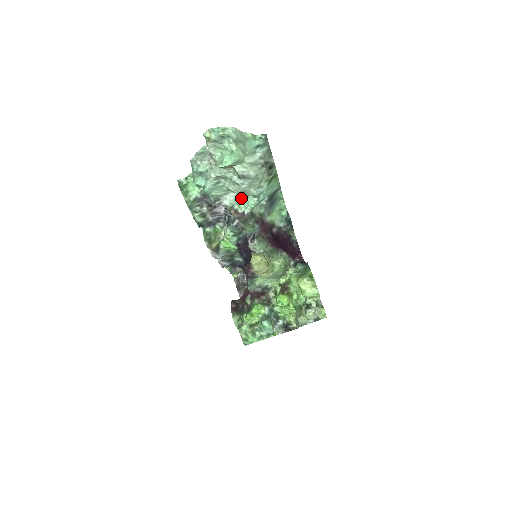
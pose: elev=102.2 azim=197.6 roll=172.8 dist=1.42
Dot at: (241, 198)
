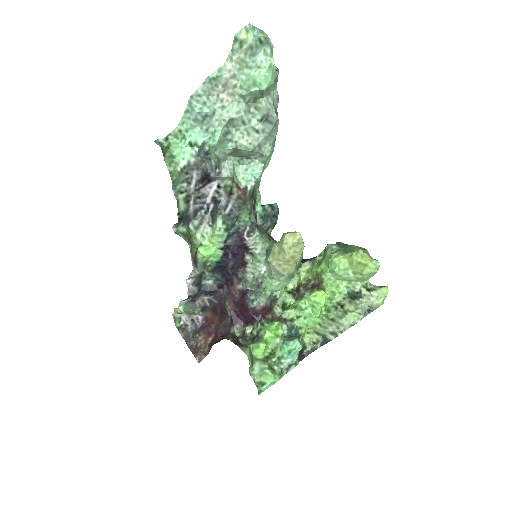
Dot at: (238, 169)
